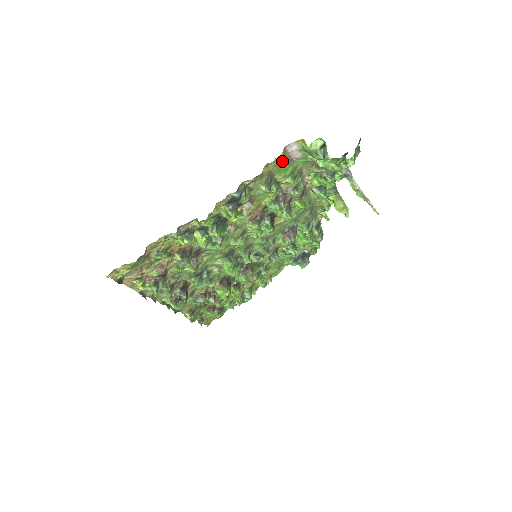
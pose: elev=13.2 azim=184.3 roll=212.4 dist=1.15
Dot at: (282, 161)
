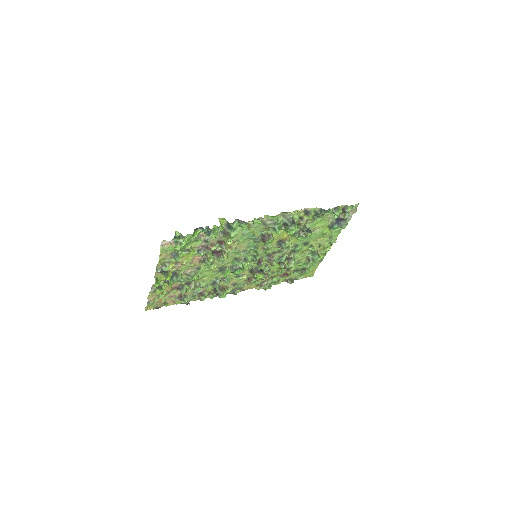
Dot at: (168, 249)
